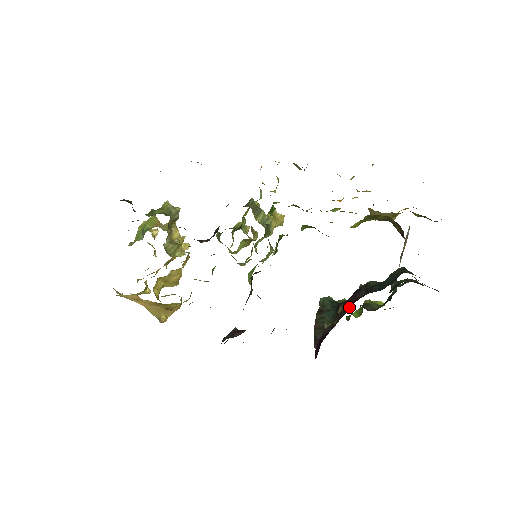
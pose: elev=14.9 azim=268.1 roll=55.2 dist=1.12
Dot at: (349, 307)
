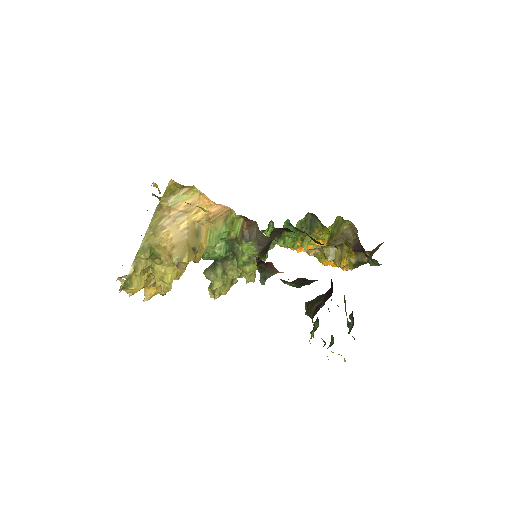
Dot at: occluded
